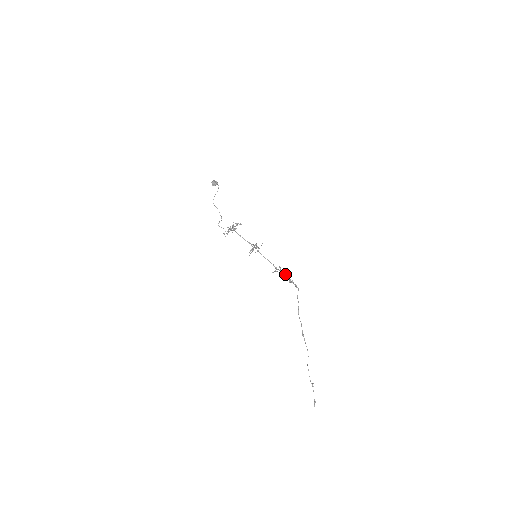
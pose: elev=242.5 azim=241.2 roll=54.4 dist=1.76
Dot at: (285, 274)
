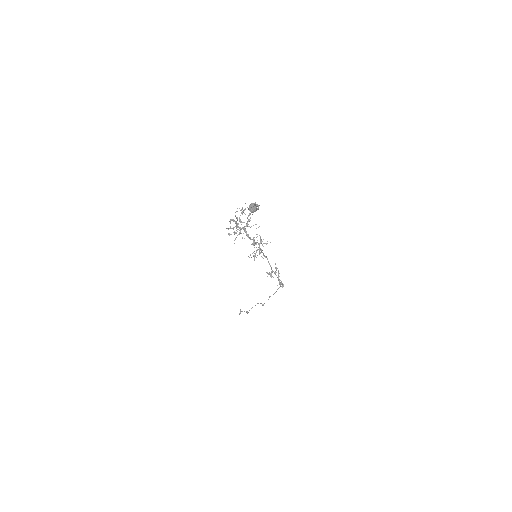
Dot at: (278, 276)
